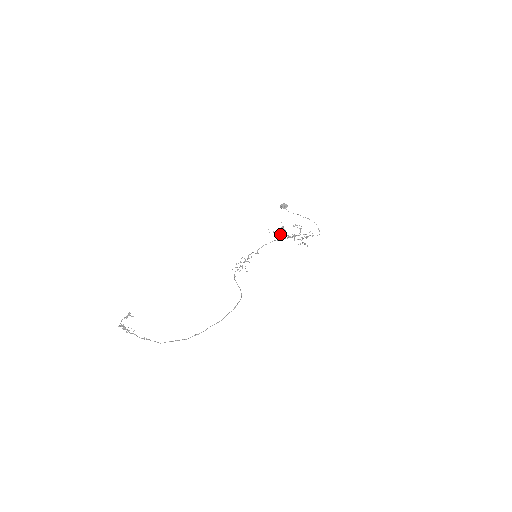
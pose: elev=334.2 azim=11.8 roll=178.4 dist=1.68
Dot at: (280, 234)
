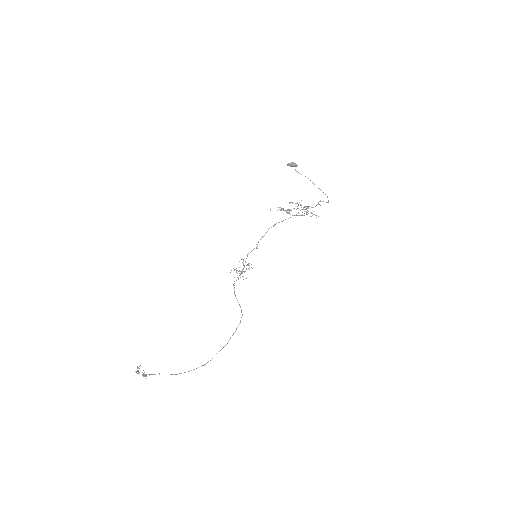
Dot at: (283, 209)
